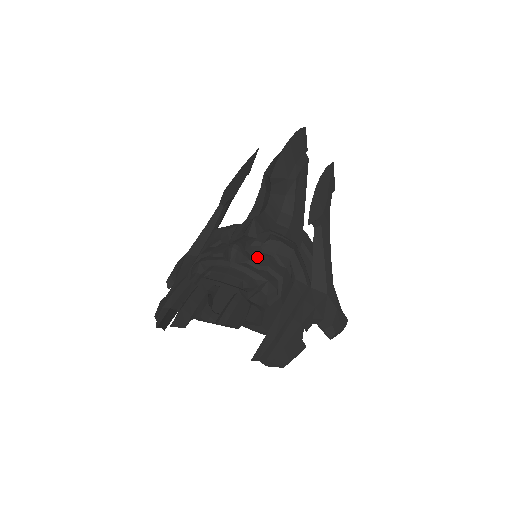
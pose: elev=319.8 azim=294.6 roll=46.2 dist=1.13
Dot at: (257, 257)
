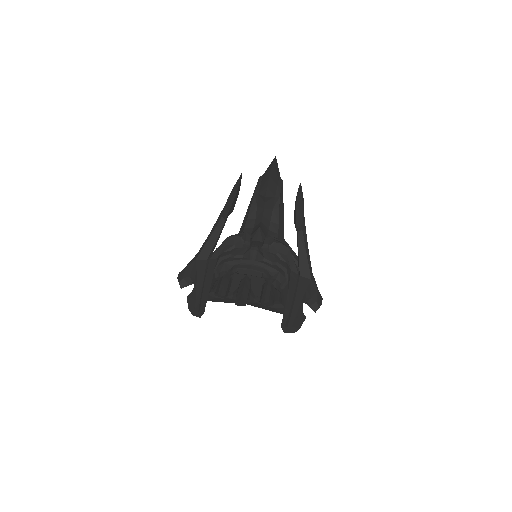
Dot at: (268, 256)
